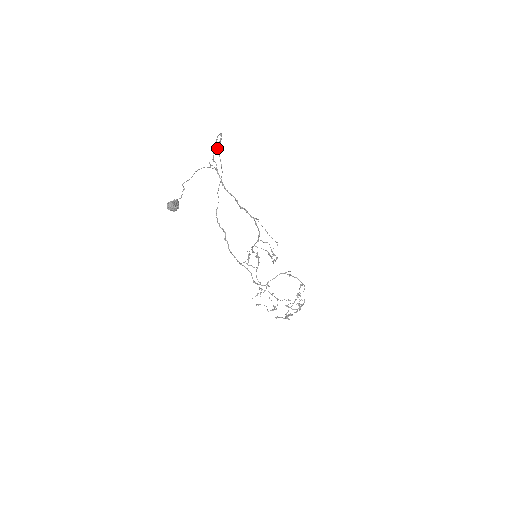
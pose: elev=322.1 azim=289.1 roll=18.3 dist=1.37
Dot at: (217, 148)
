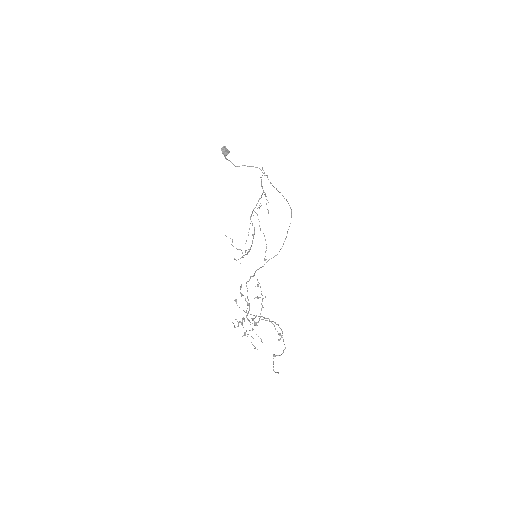
Dot at: occluded
